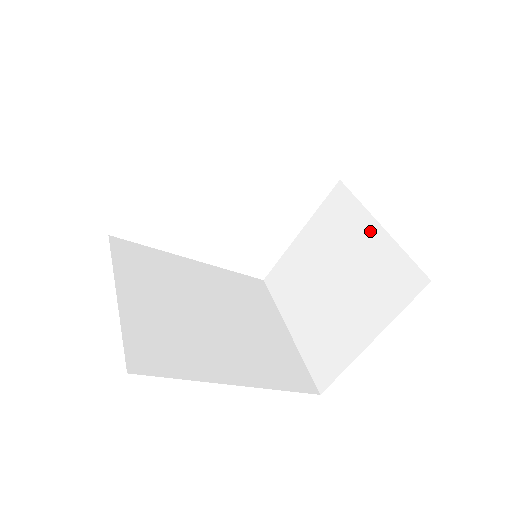
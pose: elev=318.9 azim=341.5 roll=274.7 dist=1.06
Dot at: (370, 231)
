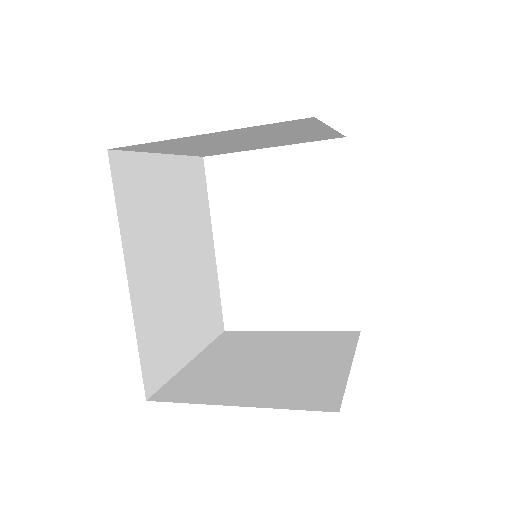
Dot at: (339, 362)
